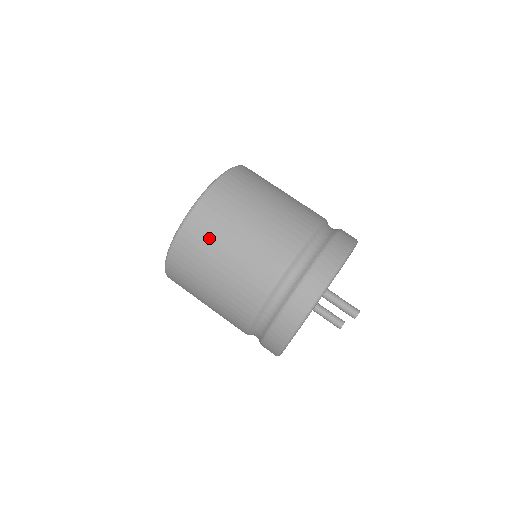
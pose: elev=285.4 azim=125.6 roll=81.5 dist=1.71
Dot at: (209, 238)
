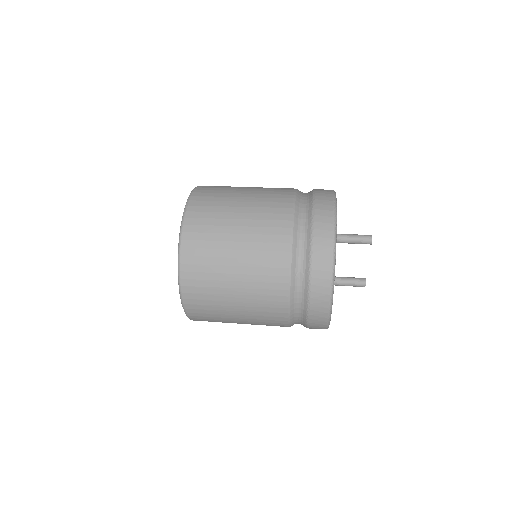
Dot at: (216, 207)
